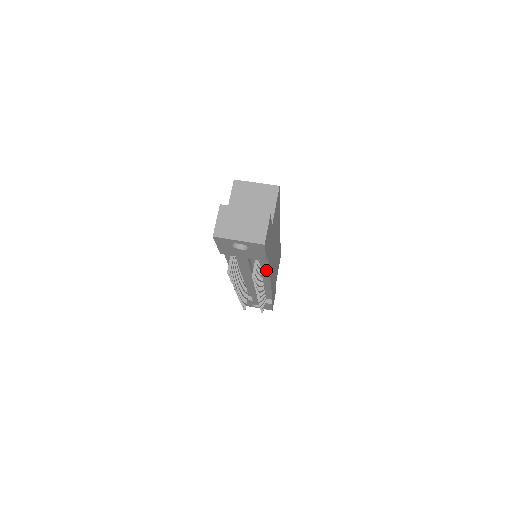
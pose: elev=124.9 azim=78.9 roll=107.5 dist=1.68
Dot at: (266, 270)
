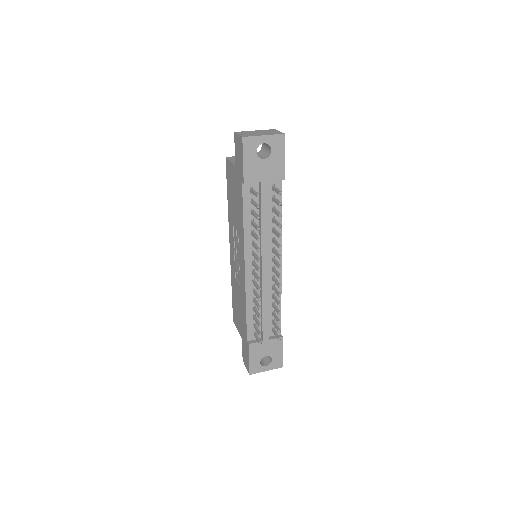
Dot at: occluded
